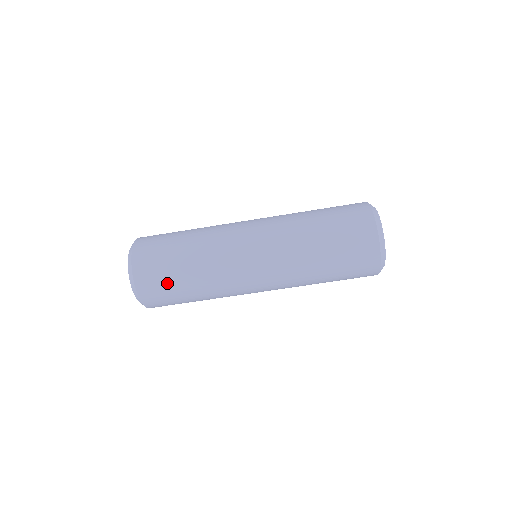
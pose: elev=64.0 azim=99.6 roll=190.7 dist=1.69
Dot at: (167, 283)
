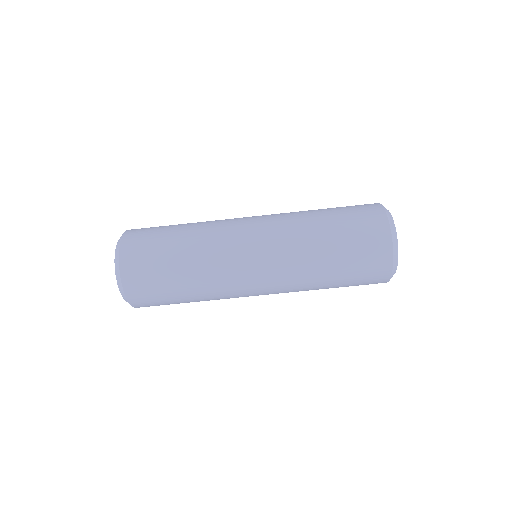
Dot at: (161, 294)
